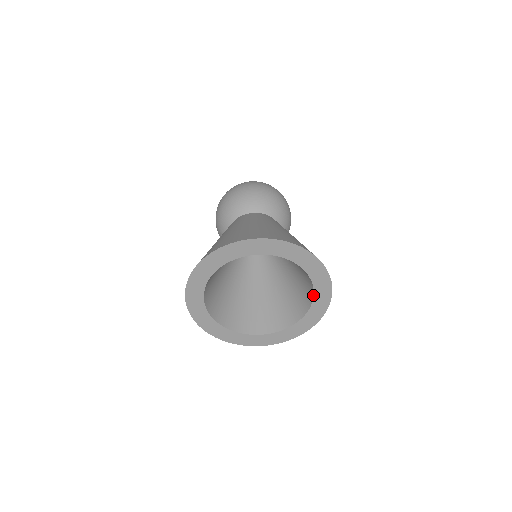
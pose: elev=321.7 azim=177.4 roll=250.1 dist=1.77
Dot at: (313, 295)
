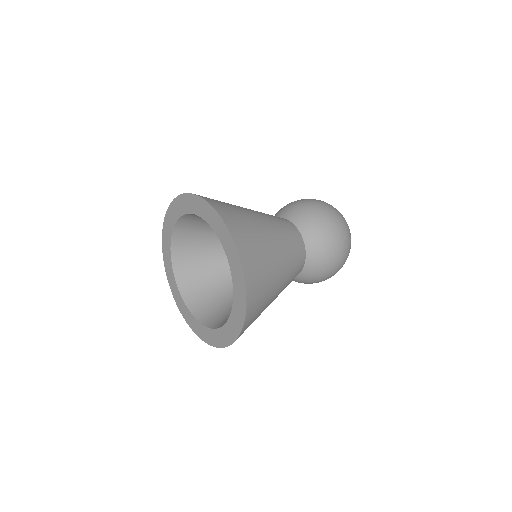
Dot at: (218, 237)
